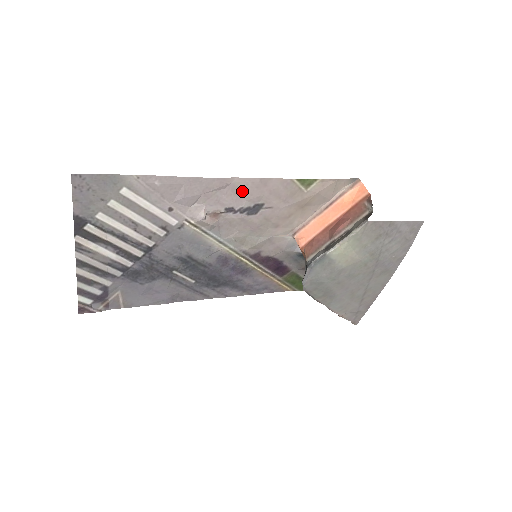
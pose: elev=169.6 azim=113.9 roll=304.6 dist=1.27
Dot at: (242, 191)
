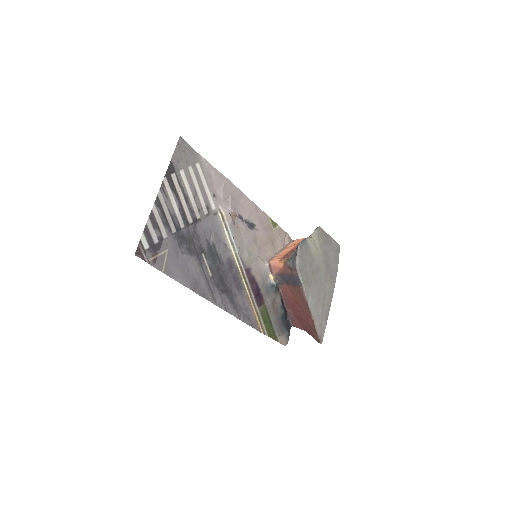
Dot at: (247, 207)
